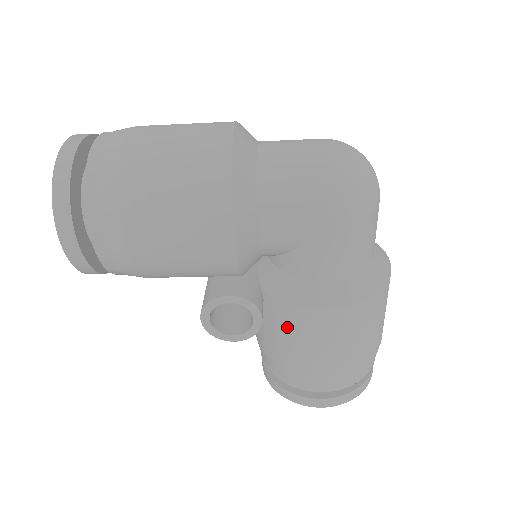
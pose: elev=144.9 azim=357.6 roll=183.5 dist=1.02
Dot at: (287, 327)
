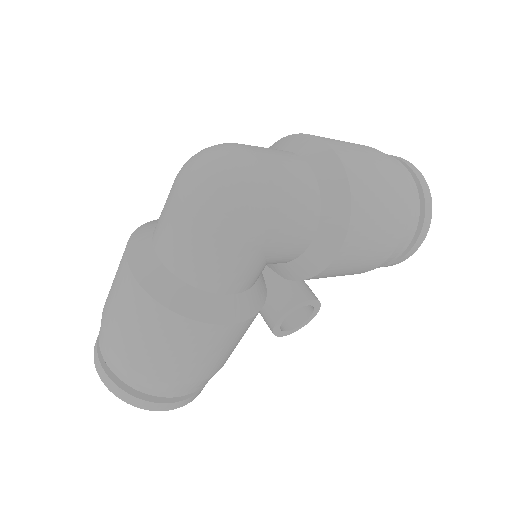
Dot at: (330, 276)
